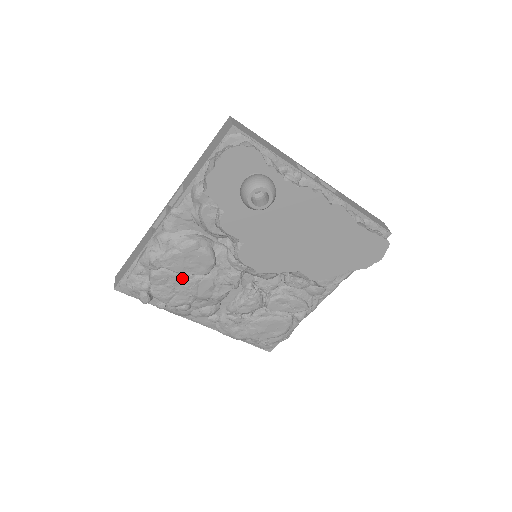
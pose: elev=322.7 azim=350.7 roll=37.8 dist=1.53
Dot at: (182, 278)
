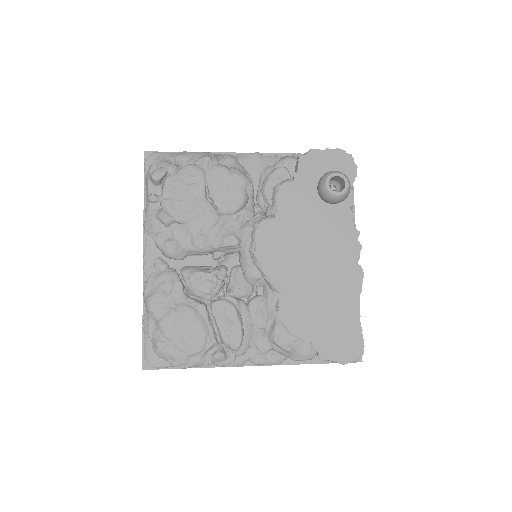
Dot at: (204, 192)
